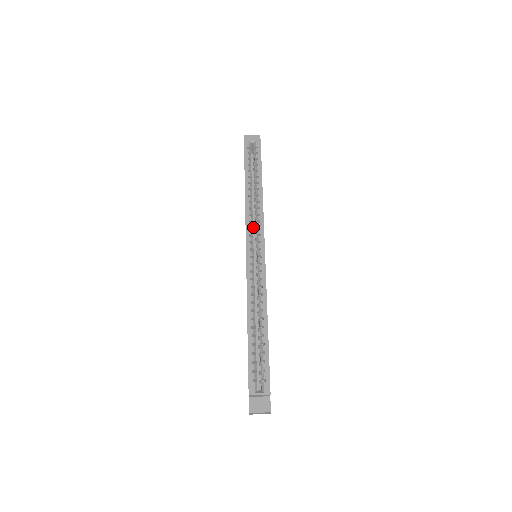
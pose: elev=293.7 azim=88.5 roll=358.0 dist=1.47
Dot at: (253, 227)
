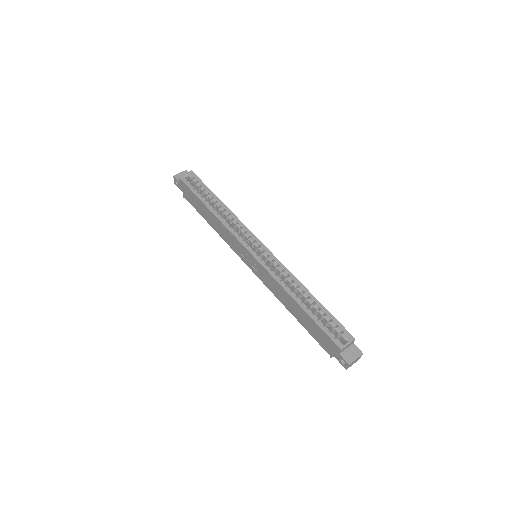
Dot at: occluded
